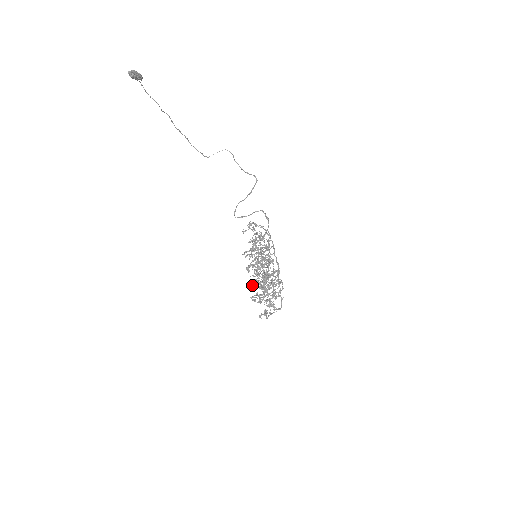
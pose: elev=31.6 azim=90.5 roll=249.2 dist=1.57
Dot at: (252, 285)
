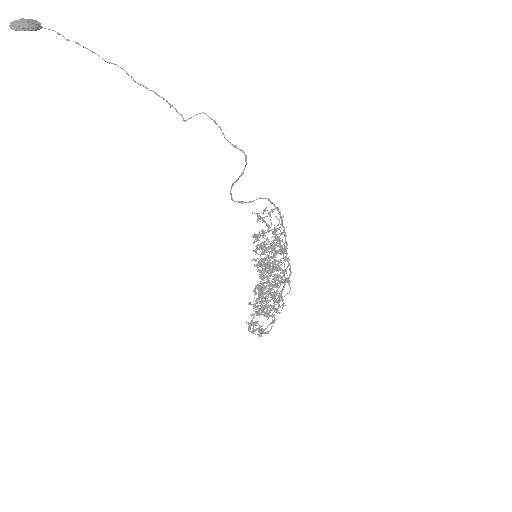
Dot at: occluded
